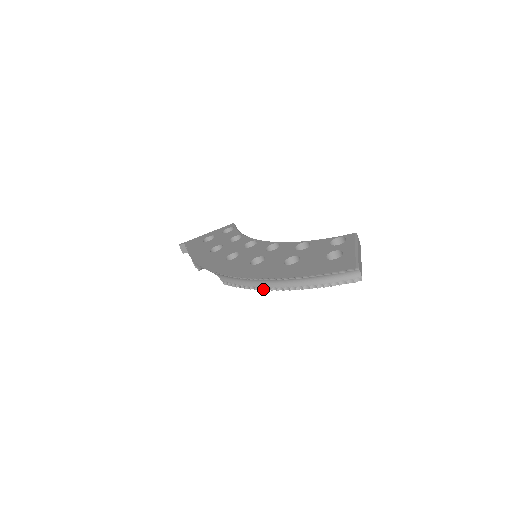
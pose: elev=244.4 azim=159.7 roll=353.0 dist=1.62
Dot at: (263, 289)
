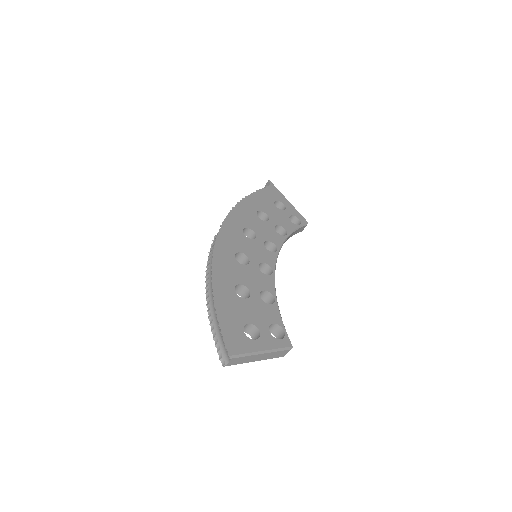
Dot at: (207, 273)
